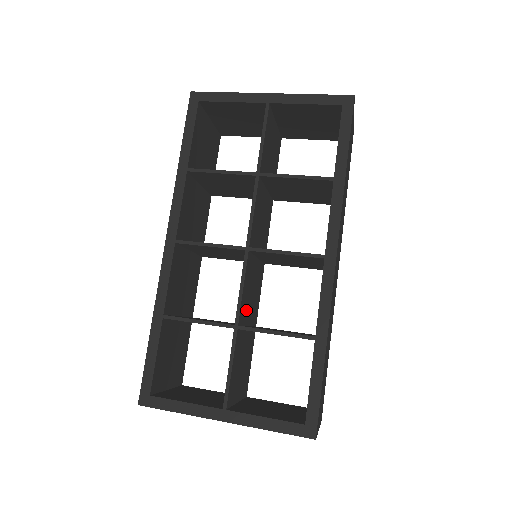
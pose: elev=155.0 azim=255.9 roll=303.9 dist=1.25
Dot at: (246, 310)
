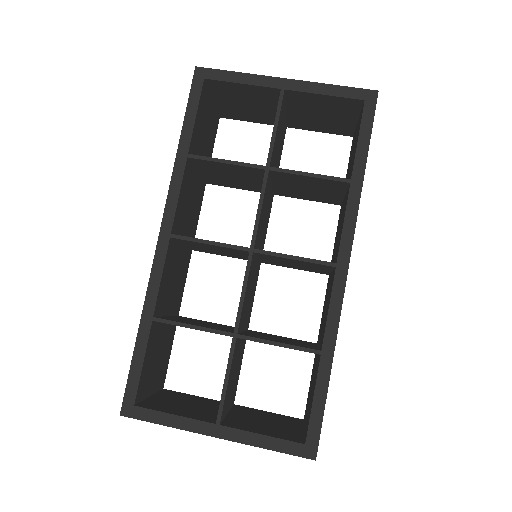
Dot at: (244, 315)
